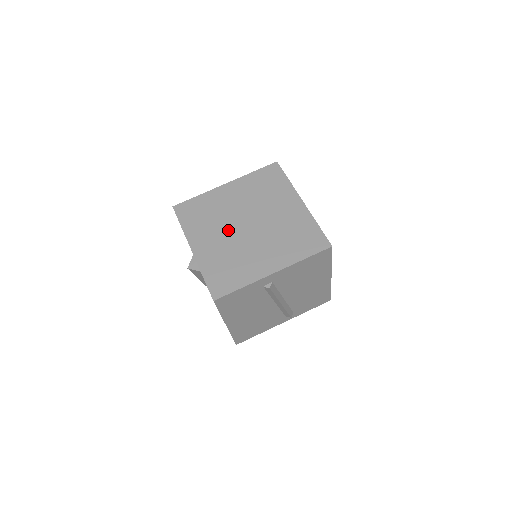
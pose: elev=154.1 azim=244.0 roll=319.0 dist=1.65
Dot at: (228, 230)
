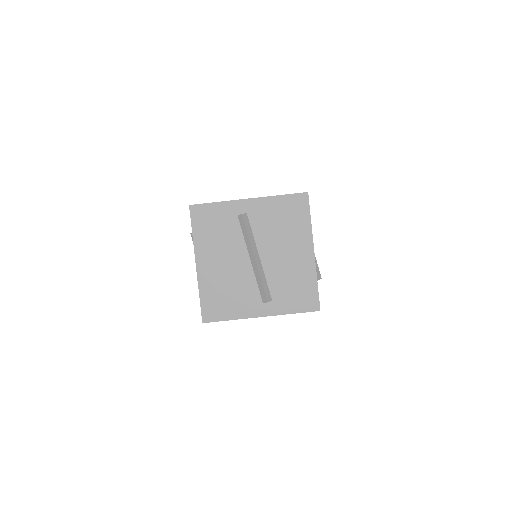
Dot at: occluded
